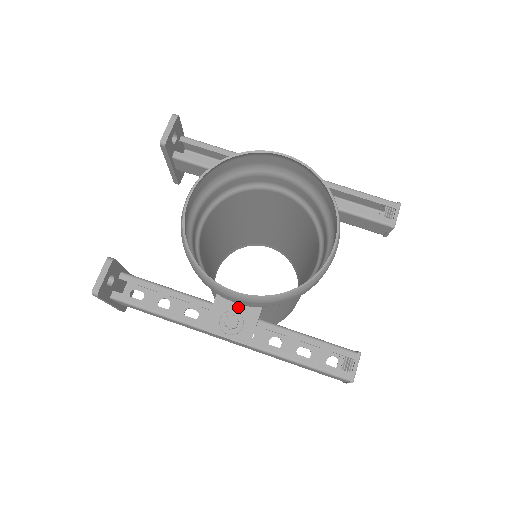
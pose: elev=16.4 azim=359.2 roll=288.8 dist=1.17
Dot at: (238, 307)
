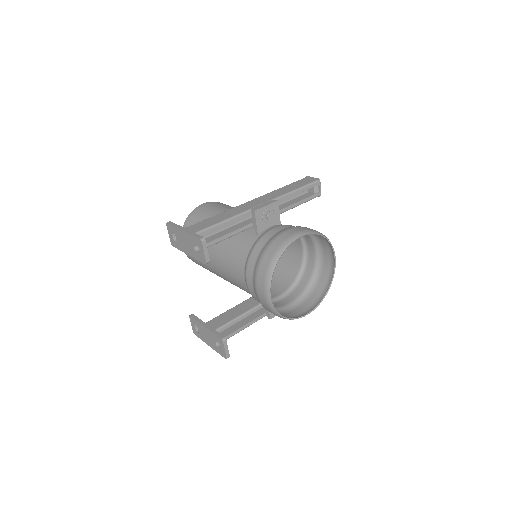
Dot at: occluded
